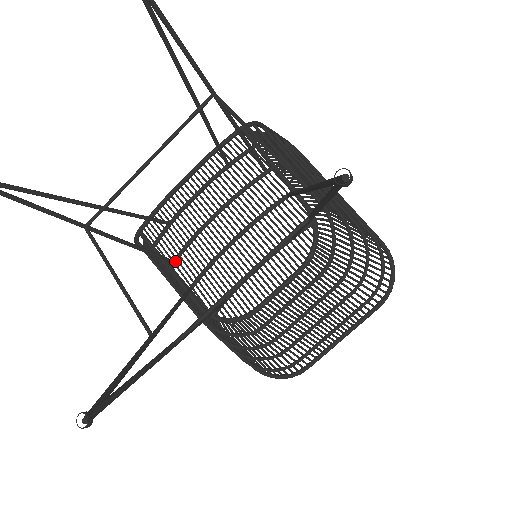
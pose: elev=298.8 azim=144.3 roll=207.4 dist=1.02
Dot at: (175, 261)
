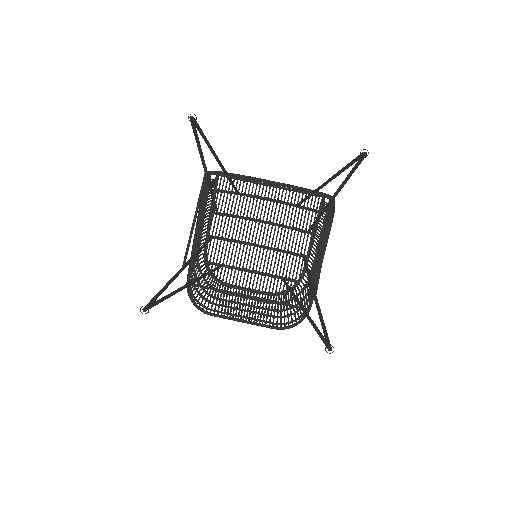
Dot at: (219, 214)
